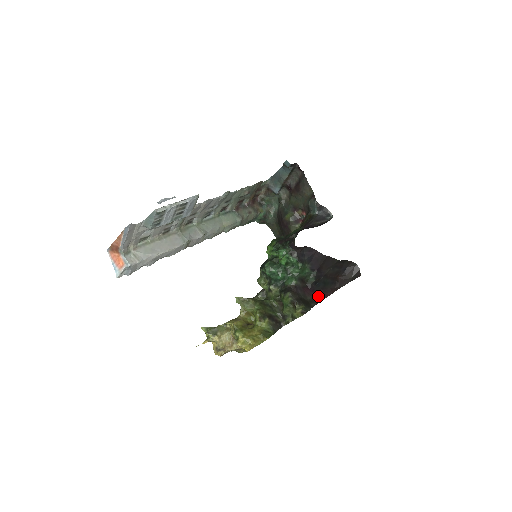
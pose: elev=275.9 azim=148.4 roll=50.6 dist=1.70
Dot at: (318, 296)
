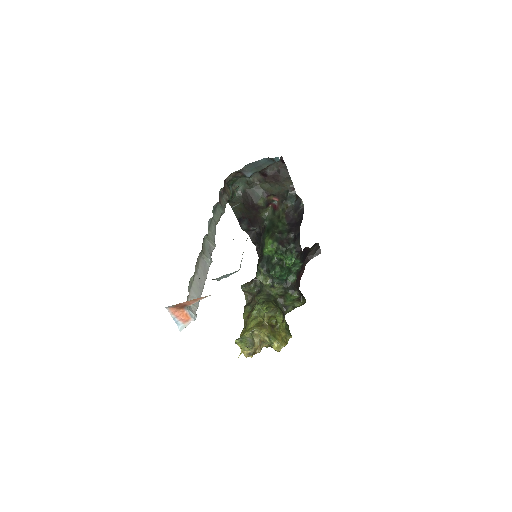
Dot at: (298, 278)
